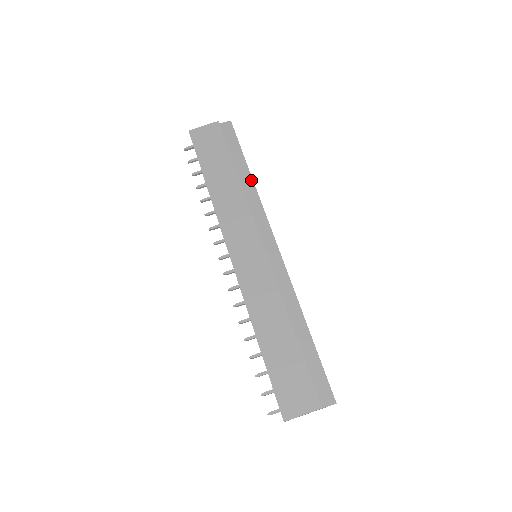
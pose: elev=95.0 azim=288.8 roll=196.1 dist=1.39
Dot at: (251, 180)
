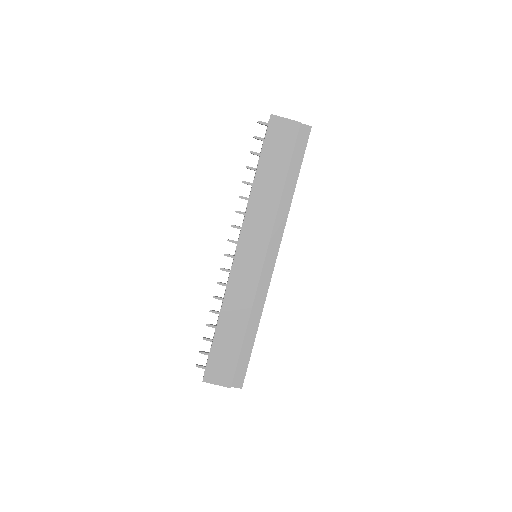
Dot at: (292, 196)
